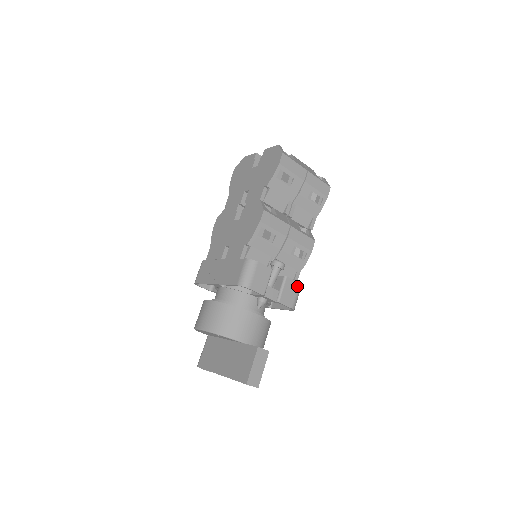
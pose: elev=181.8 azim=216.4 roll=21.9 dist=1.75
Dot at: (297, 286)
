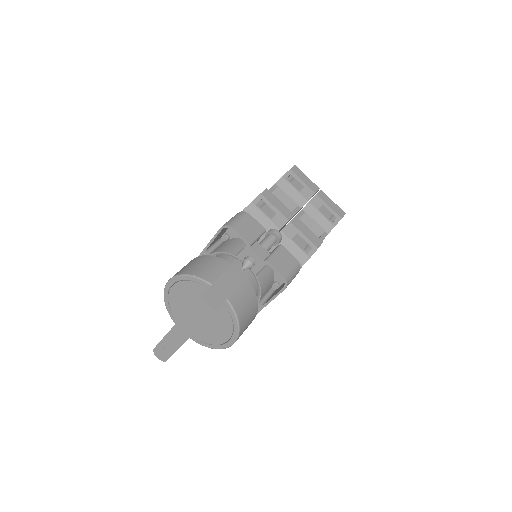
Dot at: (294, 261)
